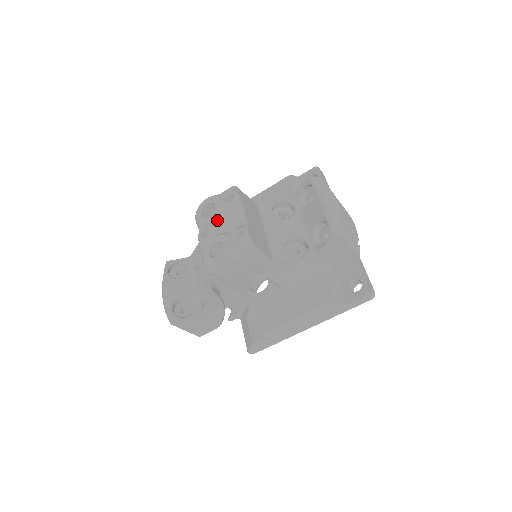
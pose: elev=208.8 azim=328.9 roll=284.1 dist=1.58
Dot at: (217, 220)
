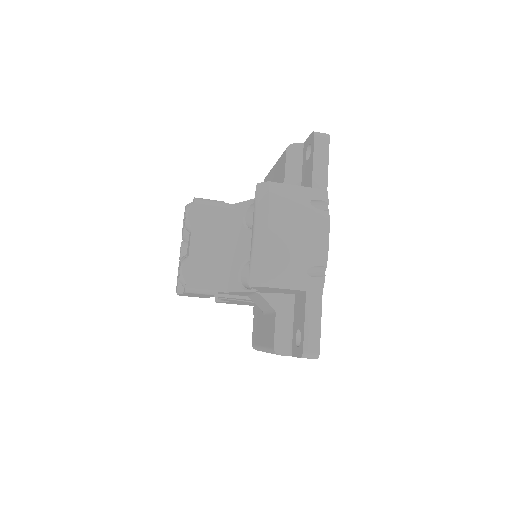
Dot at: (184, 238)
